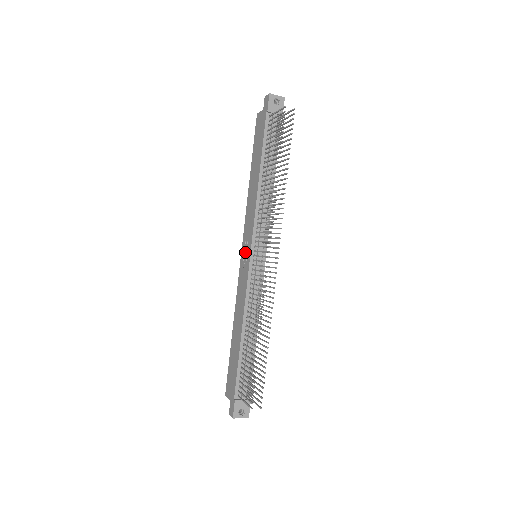
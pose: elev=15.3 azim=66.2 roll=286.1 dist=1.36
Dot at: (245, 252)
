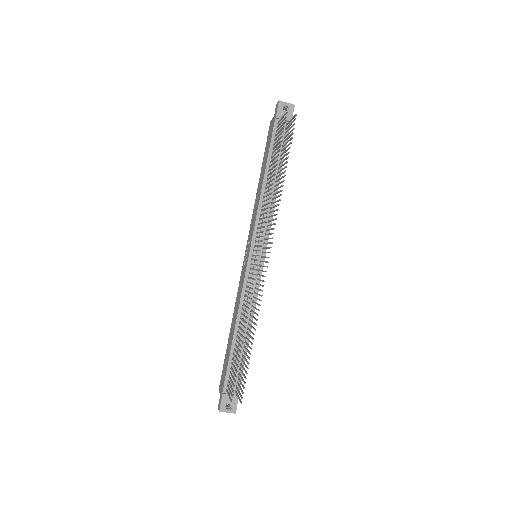
Dot at: (247, 252)
